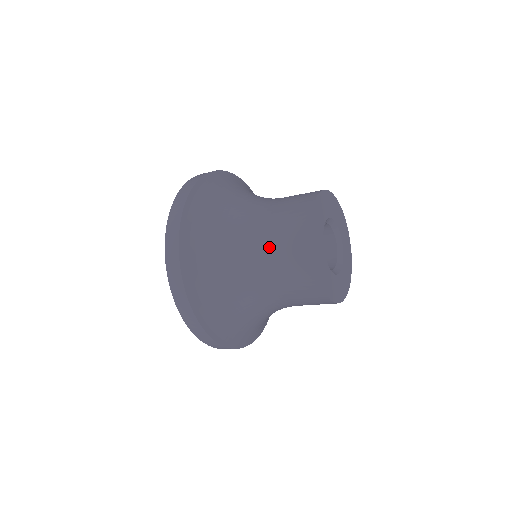
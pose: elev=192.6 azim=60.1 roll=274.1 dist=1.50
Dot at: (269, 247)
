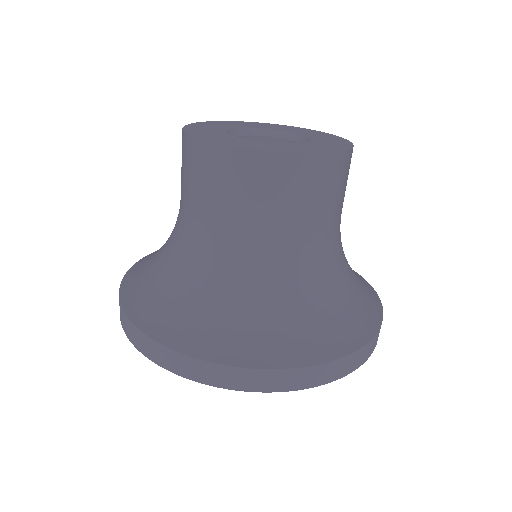
Dot at: occluded
